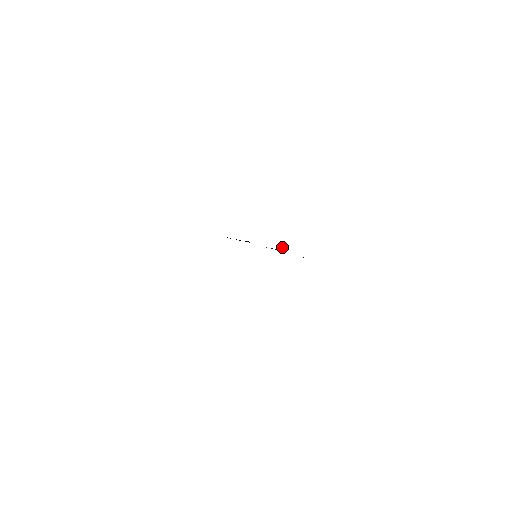
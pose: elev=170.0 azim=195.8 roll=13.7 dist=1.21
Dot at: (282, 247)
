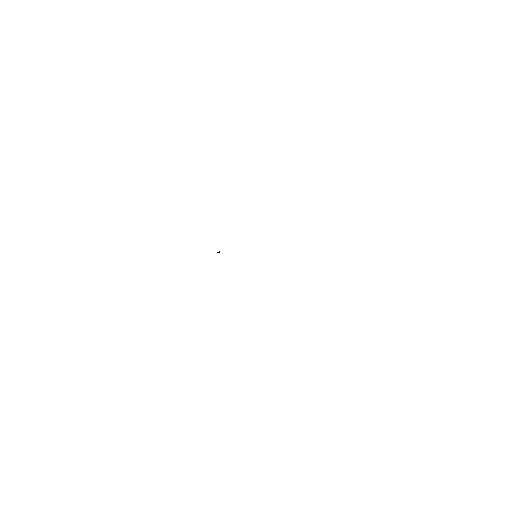
Dot at: (217, 252)
